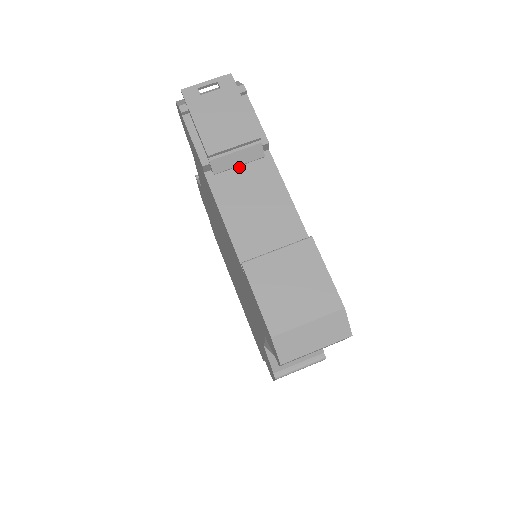
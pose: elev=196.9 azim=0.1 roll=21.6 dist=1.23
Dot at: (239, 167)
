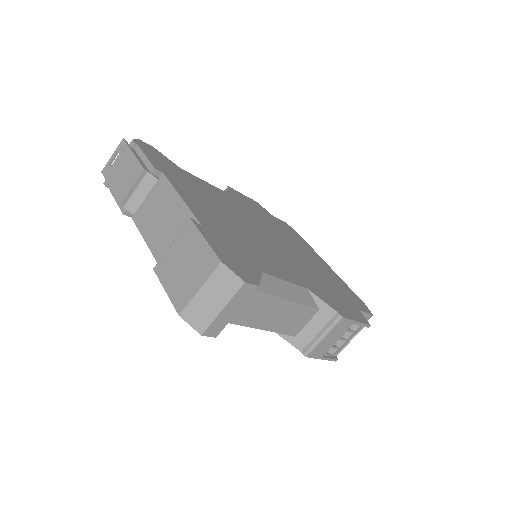
Dot at: (149, 199)
